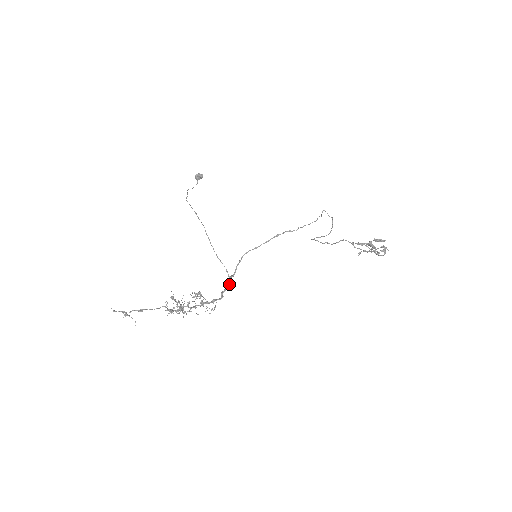
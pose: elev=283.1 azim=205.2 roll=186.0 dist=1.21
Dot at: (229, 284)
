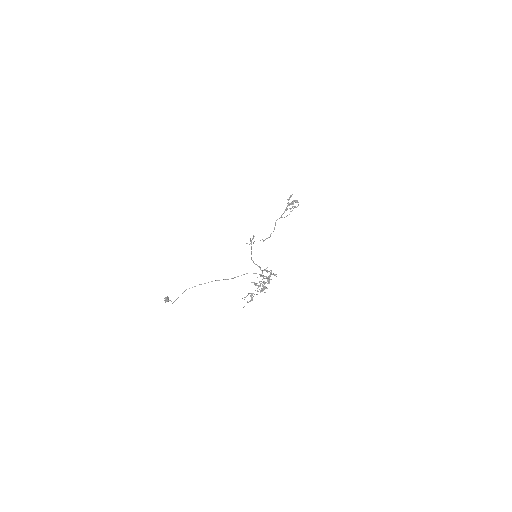
Dot at: (265, 269)
